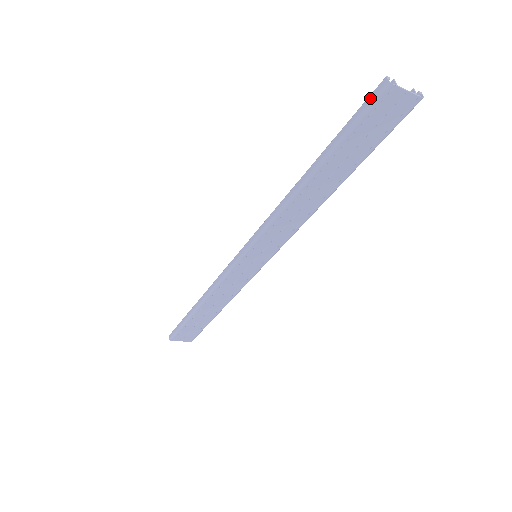
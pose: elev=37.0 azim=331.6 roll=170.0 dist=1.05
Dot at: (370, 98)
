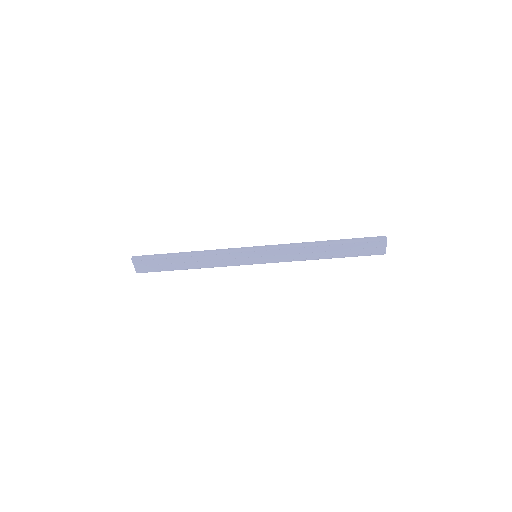
Dot at: (376, 237)
